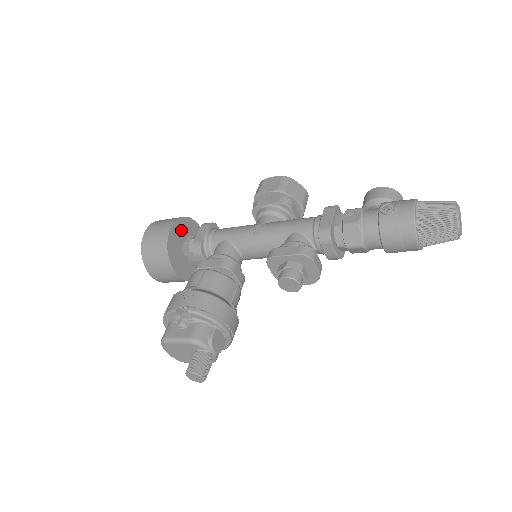
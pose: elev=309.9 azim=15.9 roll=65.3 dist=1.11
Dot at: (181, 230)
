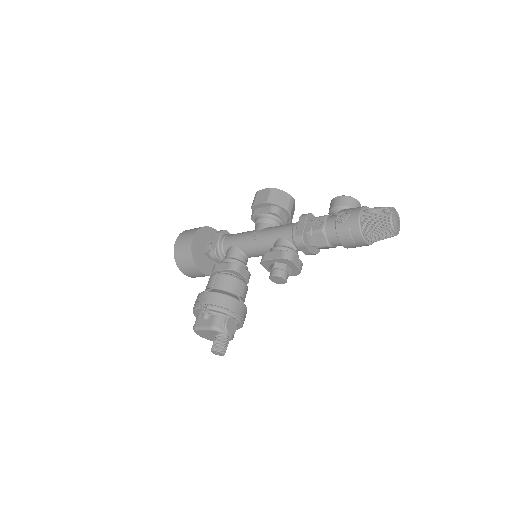
Dot at: (201, 238)
